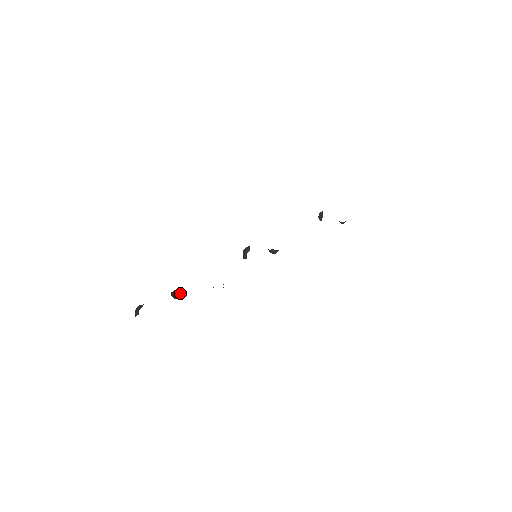
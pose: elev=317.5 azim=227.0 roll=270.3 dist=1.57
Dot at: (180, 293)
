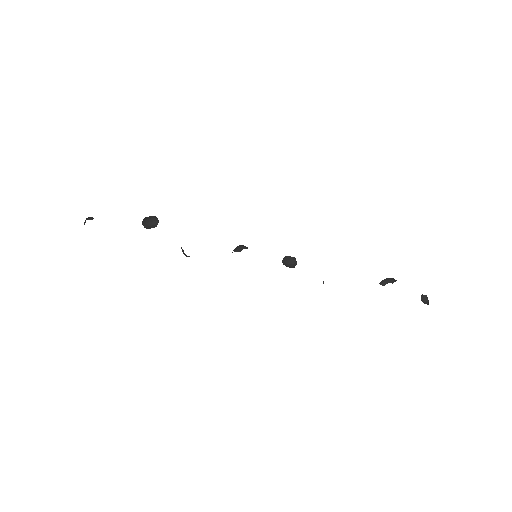
Dot at: (158, 221)
